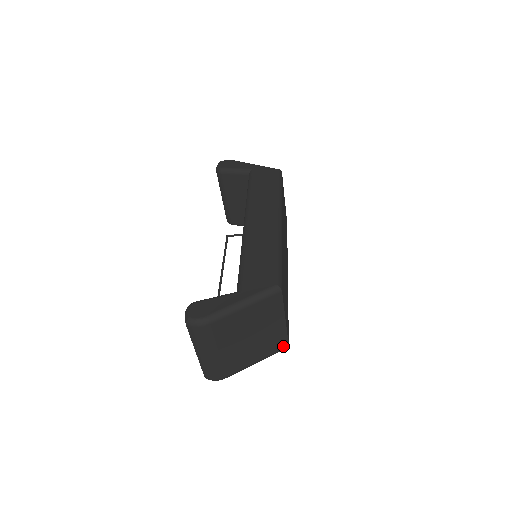
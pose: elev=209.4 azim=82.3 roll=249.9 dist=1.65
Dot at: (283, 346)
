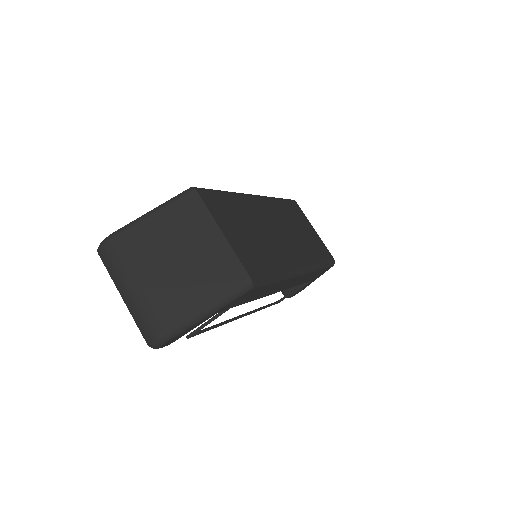
Dot at: (241, 279)
